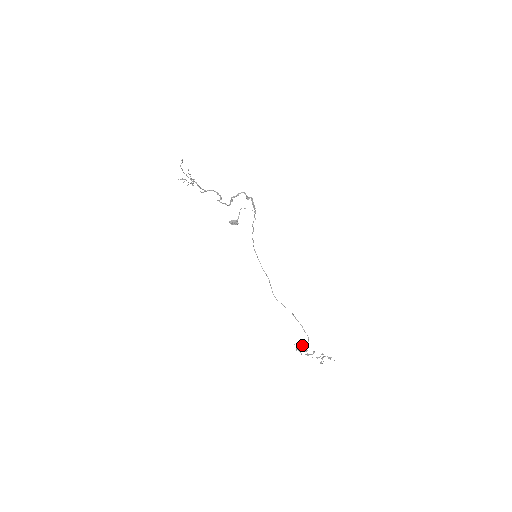
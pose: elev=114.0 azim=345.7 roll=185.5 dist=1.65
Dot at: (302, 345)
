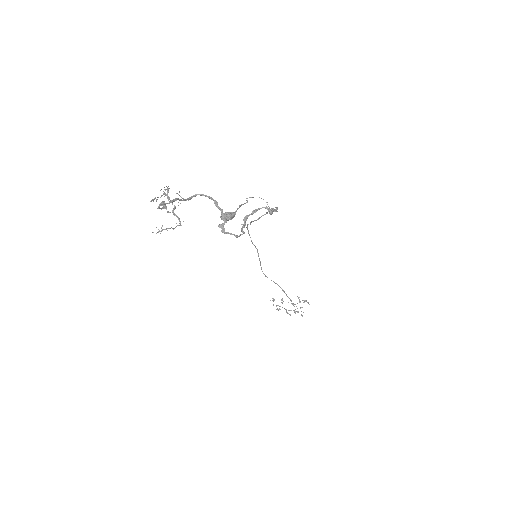
Dot at: occluded
